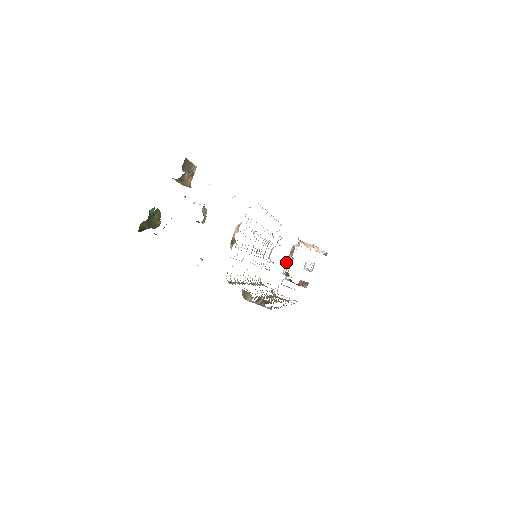
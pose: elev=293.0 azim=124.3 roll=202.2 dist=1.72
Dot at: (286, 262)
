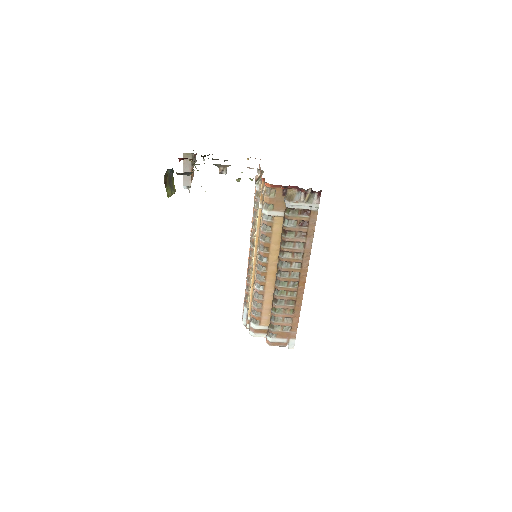
Dot at: occluded
